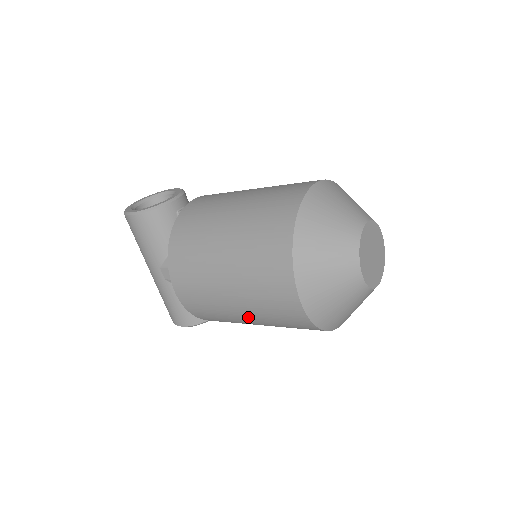
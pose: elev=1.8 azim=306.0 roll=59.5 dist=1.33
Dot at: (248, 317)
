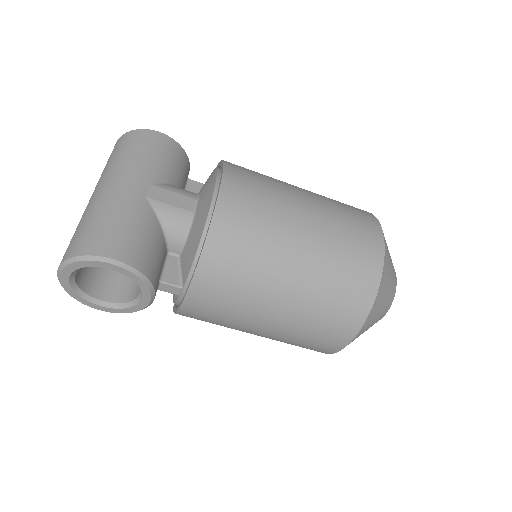
Dot at: (306, 247)
